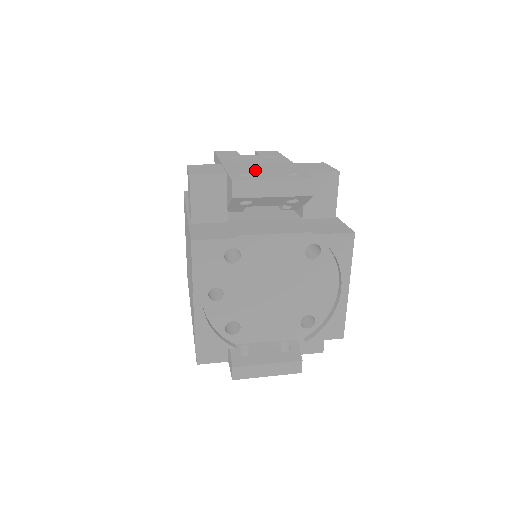
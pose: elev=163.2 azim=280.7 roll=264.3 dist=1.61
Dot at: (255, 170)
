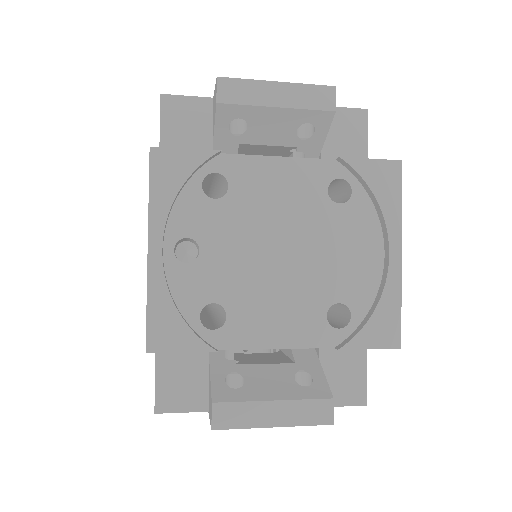
Dot at: occluded
